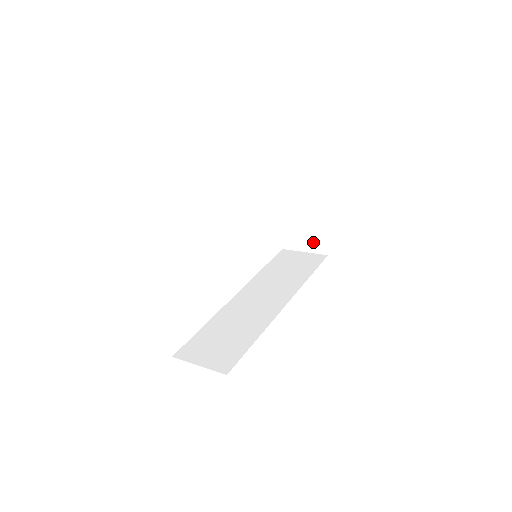
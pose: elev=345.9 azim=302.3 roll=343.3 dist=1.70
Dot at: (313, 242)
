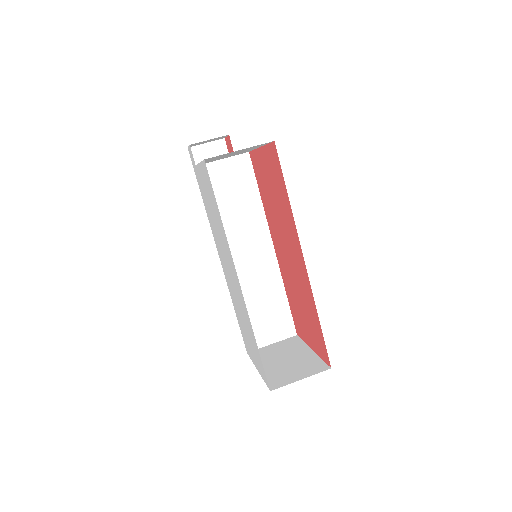
Dot at: occluded
